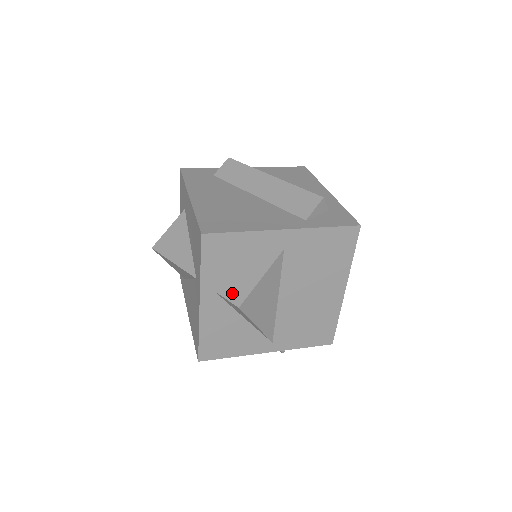
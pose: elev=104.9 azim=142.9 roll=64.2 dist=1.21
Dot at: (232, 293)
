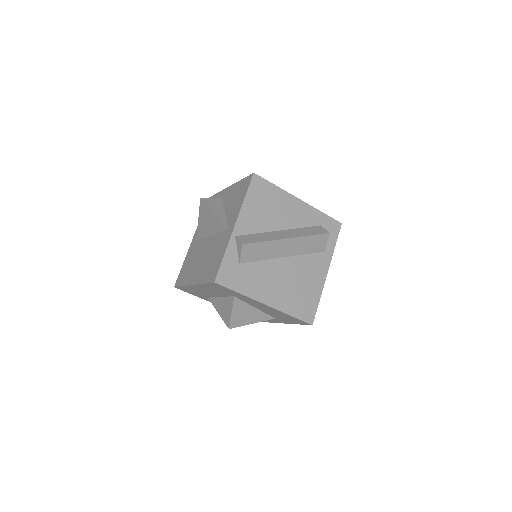
Dot at: occluded
